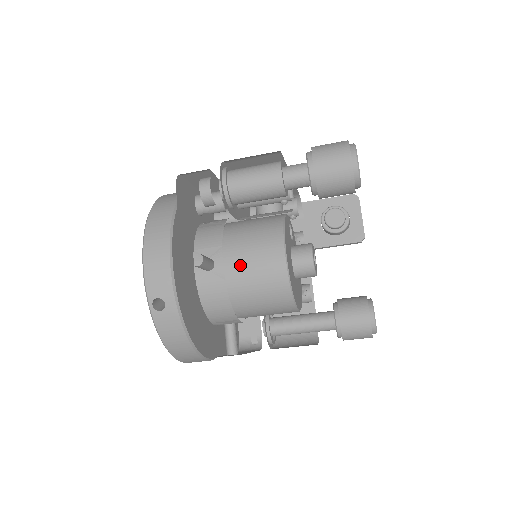
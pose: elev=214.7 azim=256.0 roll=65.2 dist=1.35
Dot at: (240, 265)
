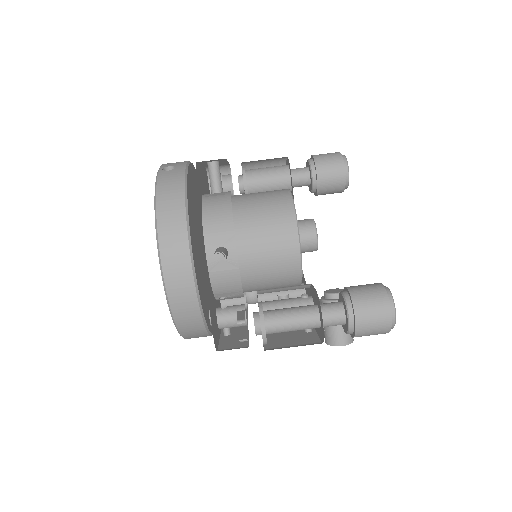
Dot at: (246, 194)
